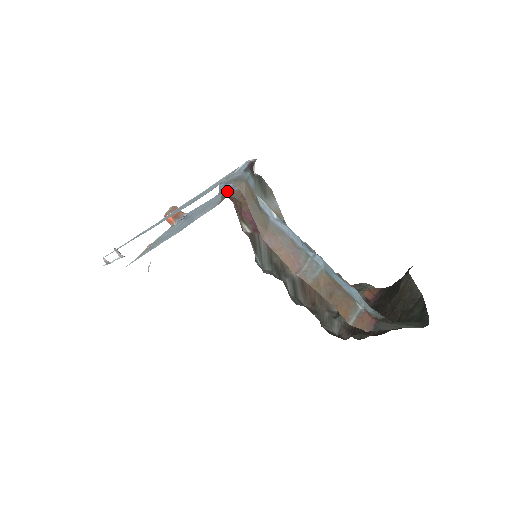
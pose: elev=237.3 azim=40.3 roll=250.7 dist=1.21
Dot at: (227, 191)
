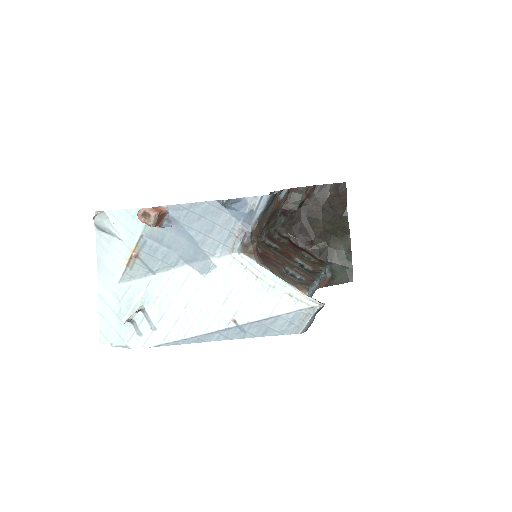
Dot at: (251, 241)
